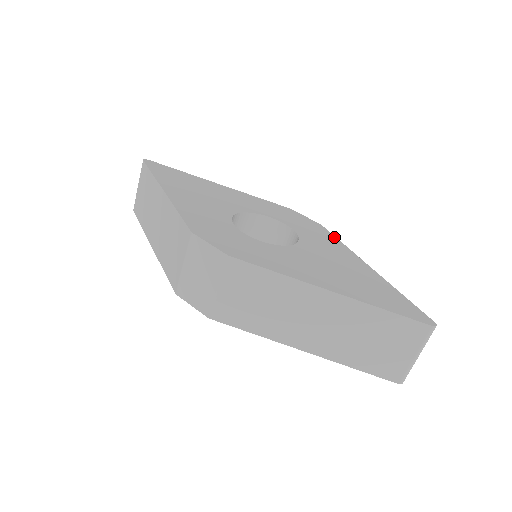
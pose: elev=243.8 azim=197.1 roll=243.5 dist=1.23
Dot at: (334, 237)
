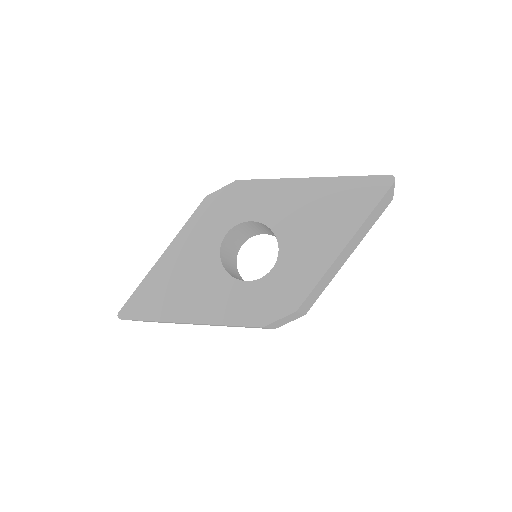
Dot at: (260, 182)
